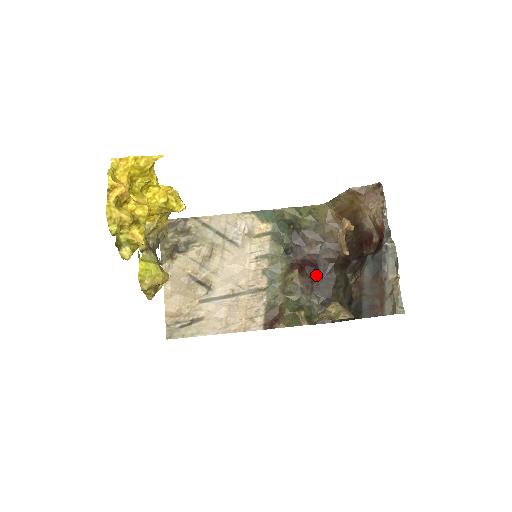
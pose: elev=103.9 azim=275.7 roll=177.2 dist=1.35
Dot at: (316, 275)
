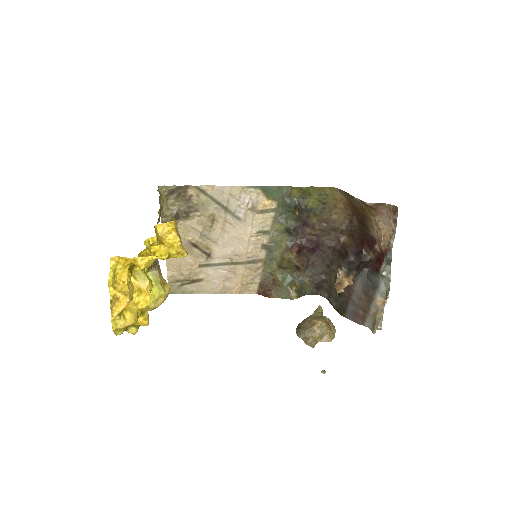
Dot at: (313, 254)
